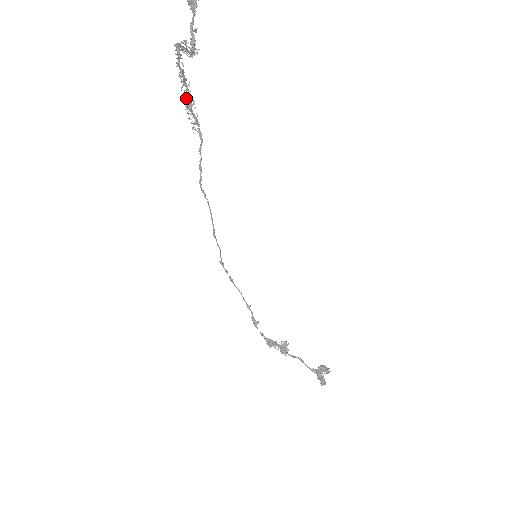
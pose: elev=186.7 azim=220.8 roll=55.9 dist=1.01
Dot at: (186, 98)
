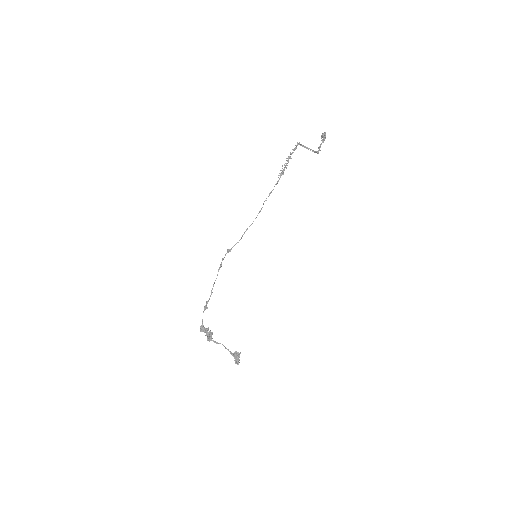
Dot at: (287, 163)
